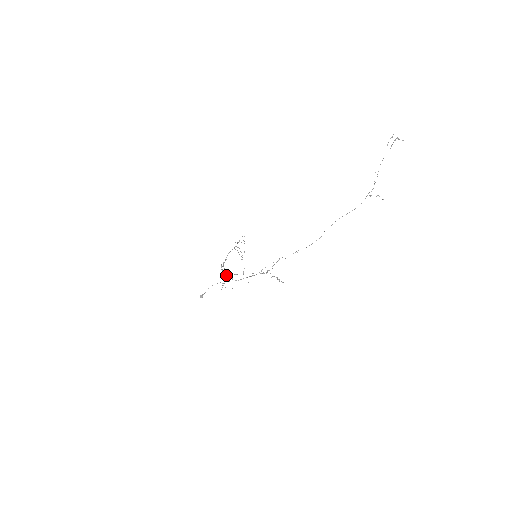
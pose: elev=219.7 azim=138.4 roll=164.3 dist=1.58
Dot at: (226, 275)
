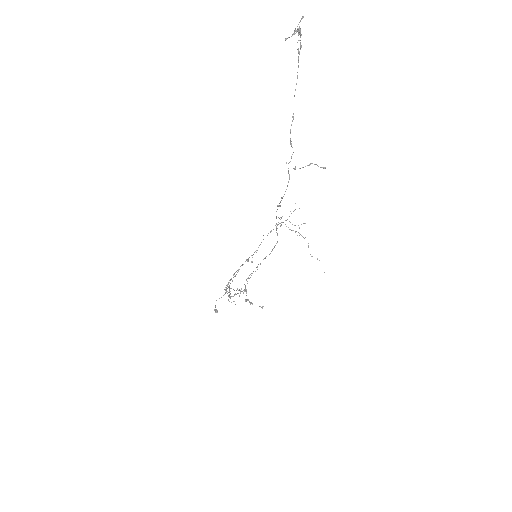
Dot at: (229, 285)
